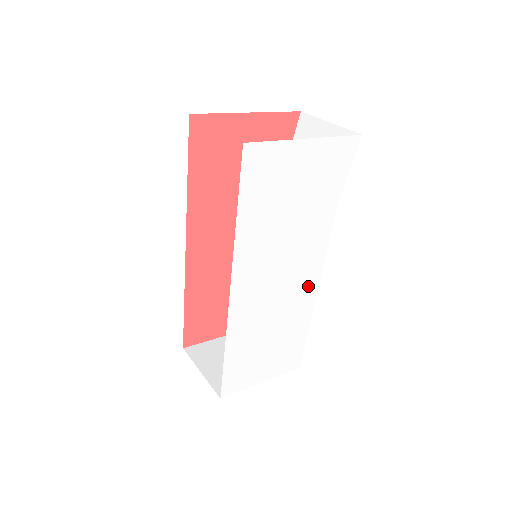
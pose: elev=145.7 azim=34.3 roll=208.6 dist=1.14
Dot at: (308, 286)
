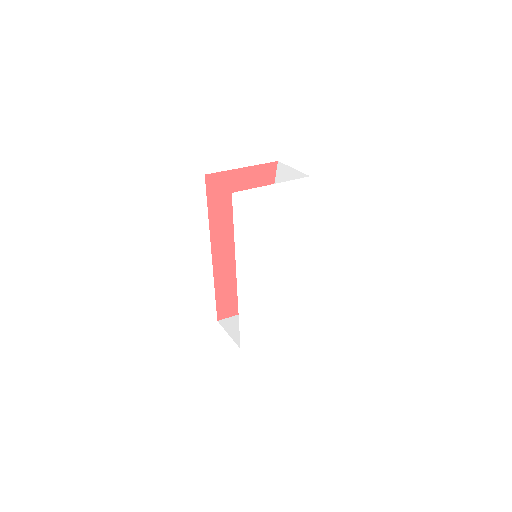
Dot at: (291, 273)
